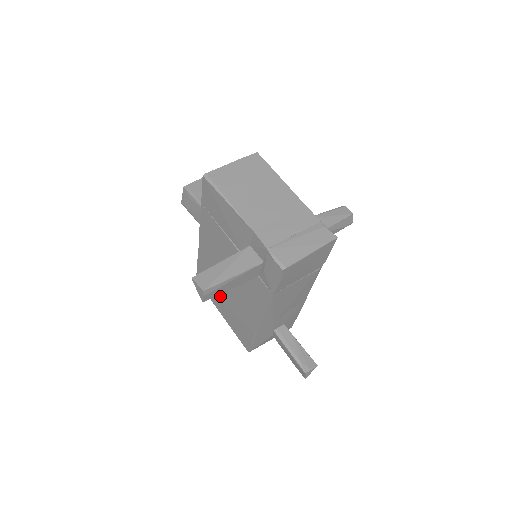
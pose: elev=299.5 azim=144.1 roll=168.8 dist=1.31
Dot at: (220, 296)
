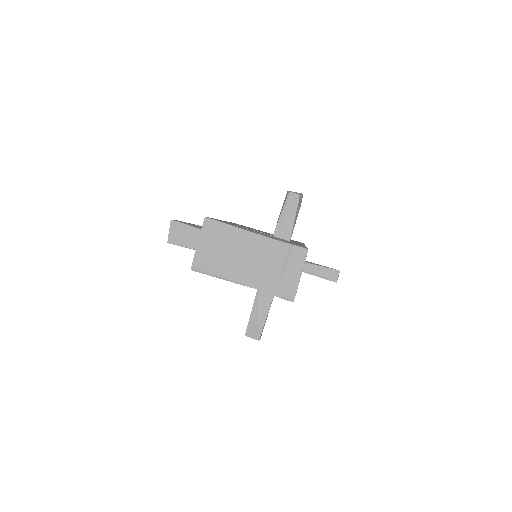
Dot at: occluded
